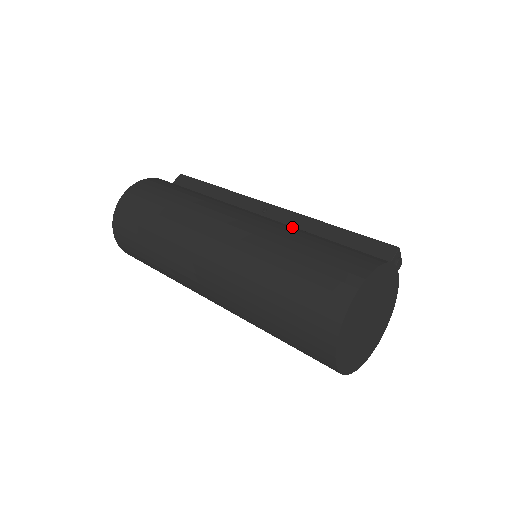
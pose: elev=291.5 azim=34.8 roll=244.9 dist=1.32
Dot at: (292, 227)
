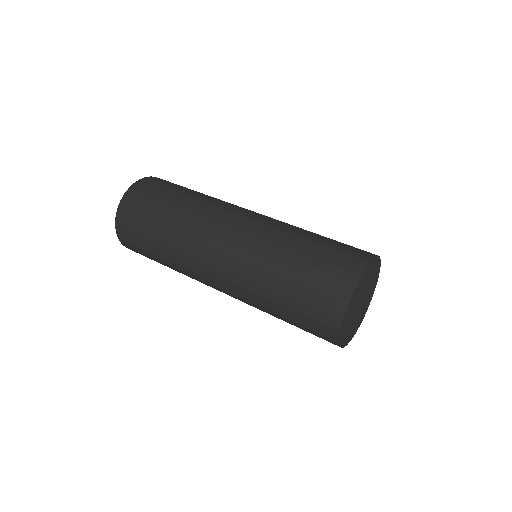
Dot at: occluded
